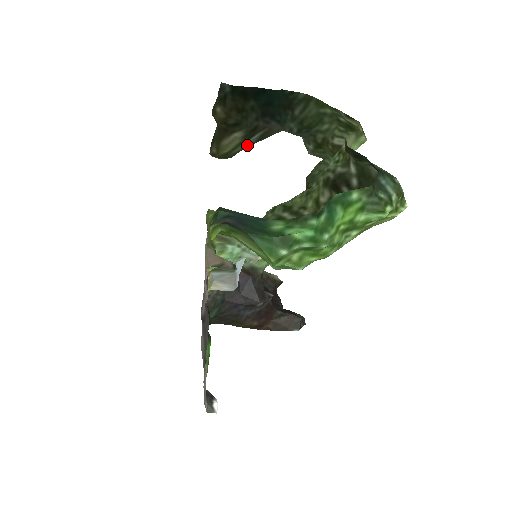
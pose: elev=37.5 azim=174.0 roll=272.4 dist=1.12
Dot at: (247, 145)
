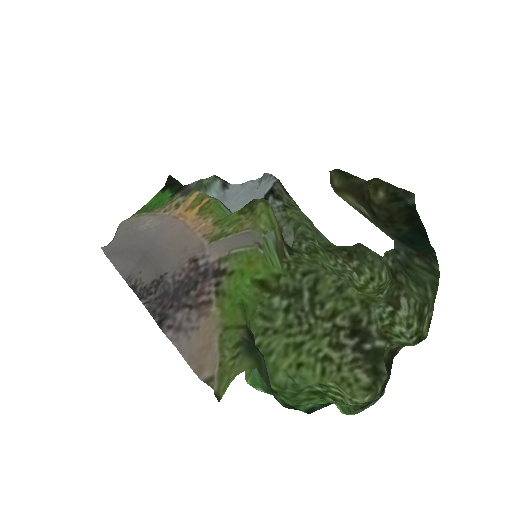
Dot at: (360, 212)
